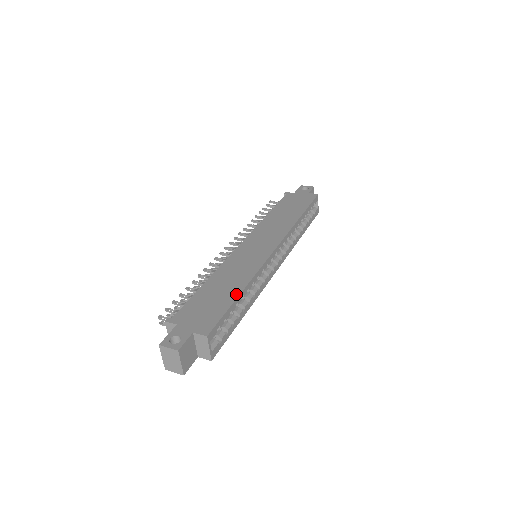
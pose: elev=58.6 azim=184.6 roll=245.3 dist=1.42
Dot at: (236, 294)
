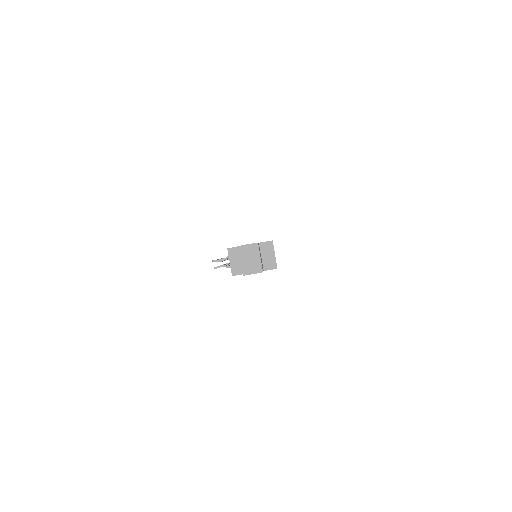
Dot at: occluded
